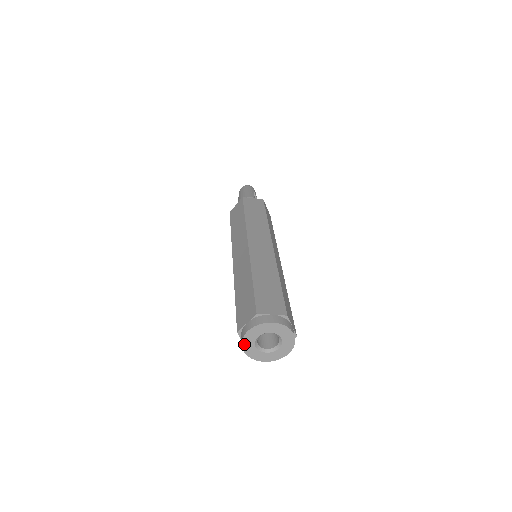
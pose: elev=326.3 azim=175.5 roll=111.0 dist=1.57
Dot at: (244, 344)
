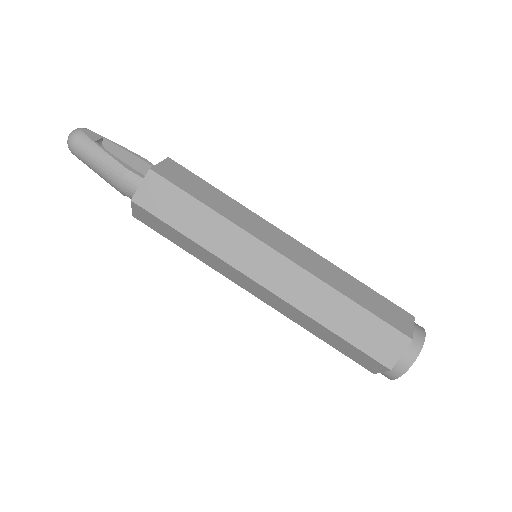
Dot at: occluded
